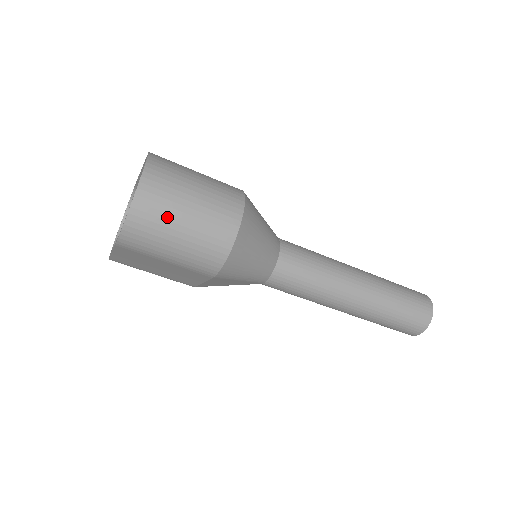
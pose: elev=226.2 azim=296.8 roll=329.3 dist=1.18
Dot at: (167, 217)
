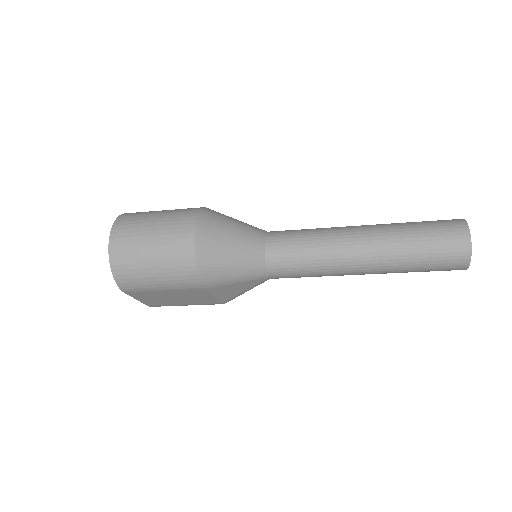
Dot at: (137, 256)
